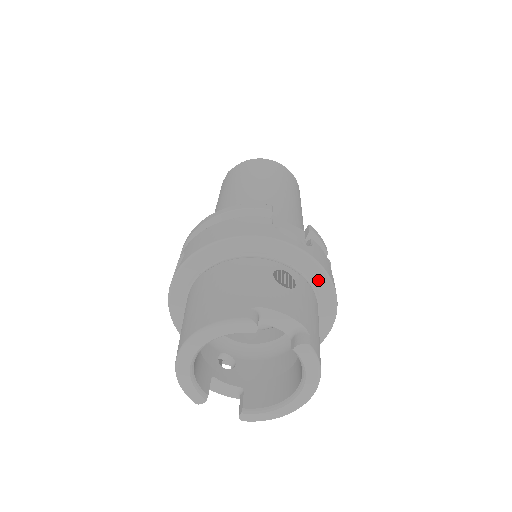
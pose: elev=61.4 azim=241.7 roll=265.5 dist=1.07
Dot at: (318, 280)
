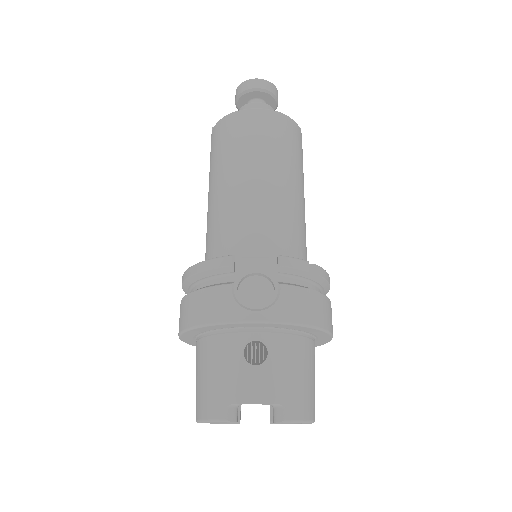
Dot at: (294, 328)
